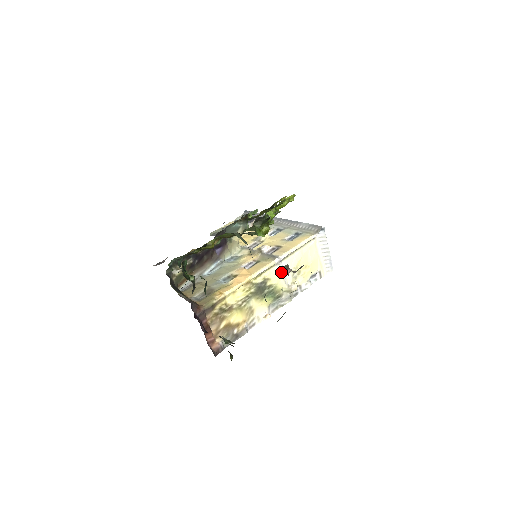
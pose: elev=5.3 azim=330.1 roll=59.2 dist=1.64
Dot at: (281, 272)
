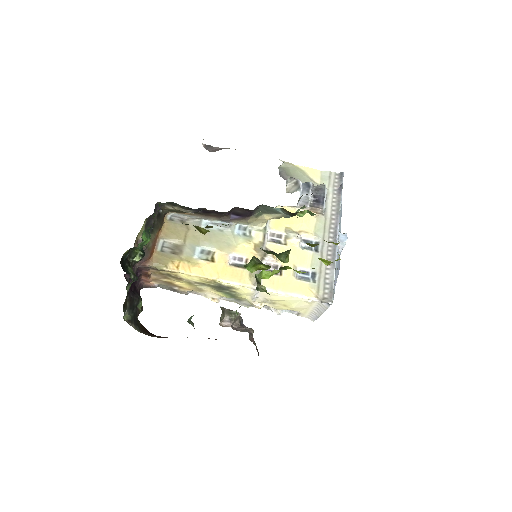
Dot at: (253, 293)
